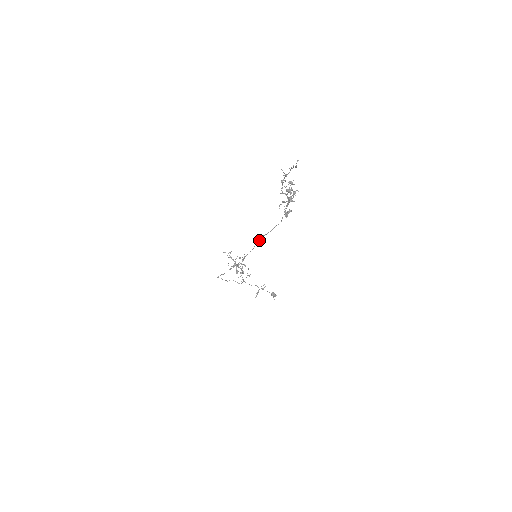
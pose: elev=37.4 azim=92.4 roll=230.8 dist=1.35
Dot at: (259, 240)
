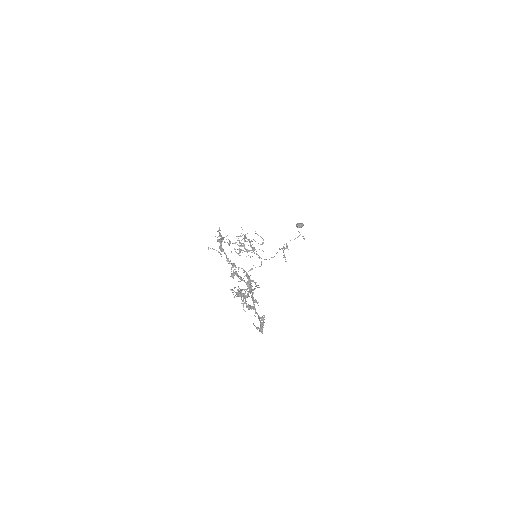
Dot at: occluded
